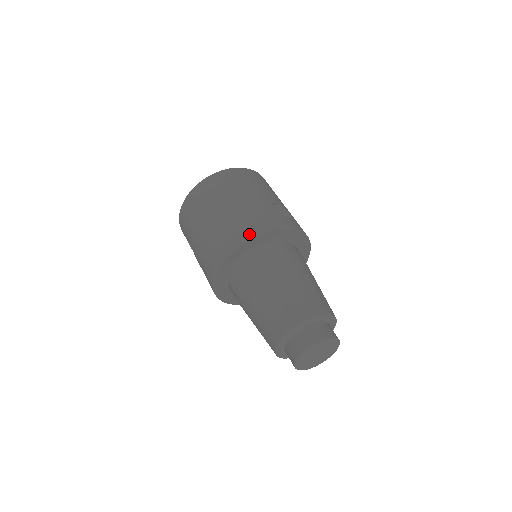
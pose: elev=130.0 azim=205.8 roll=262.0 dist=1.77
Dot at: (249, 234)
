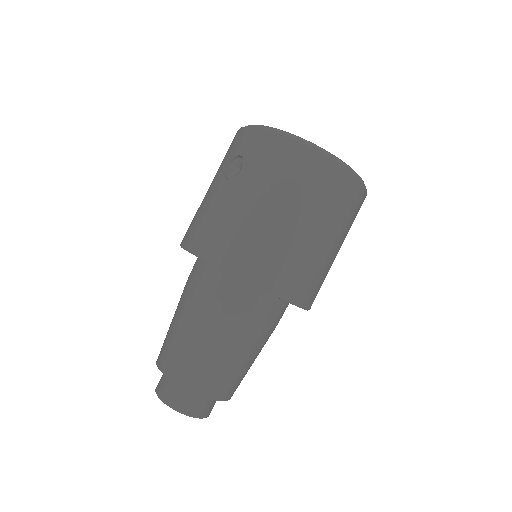
Dot at: (290, 295)
